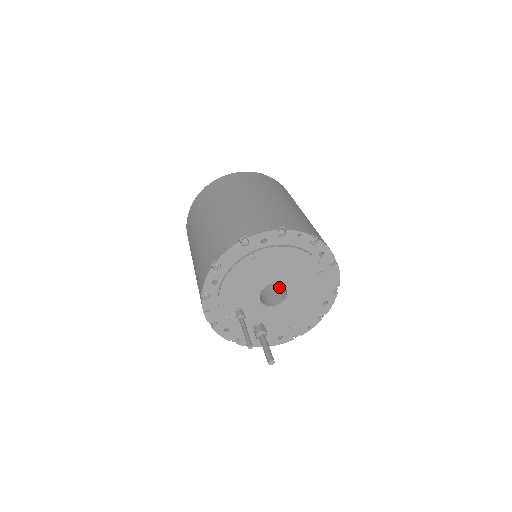
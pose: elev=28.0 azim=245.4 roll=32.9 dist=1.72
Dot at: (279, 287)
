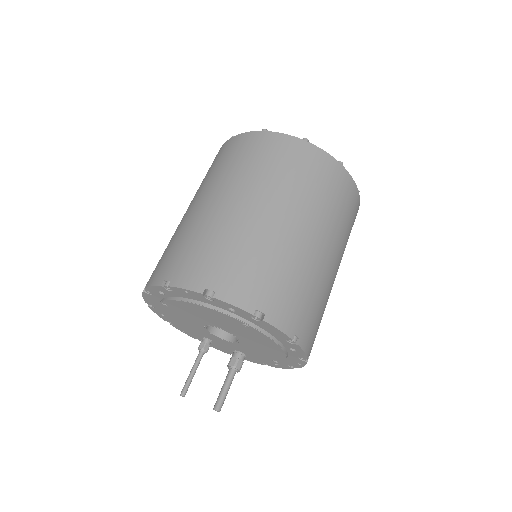
Dot at: occluded
